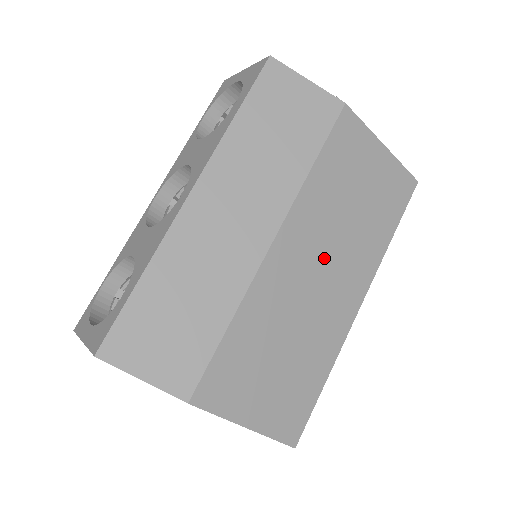
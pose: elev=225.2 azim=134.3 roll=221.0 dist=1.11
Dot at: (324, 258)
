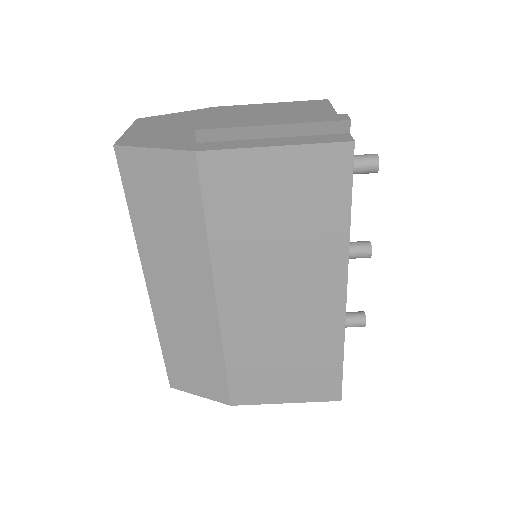
Dot at: (275, 284)
